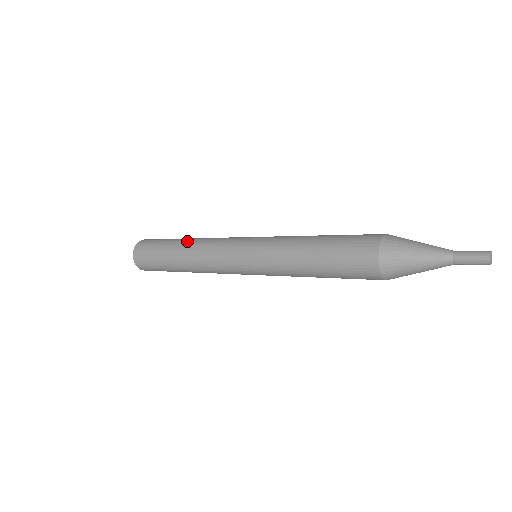
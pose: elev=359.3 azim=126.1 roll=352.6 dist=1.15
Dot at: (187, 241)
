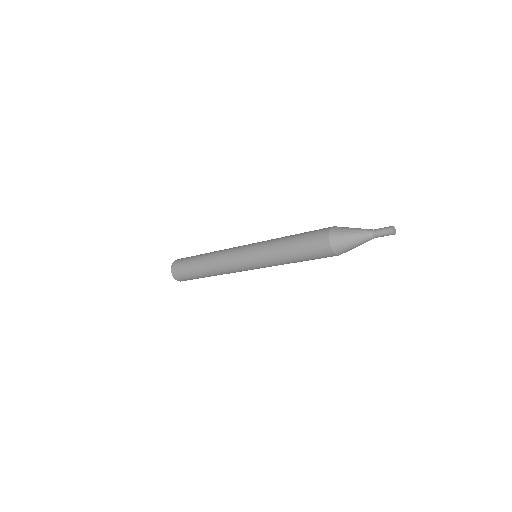
Dot at: (210, 252)
